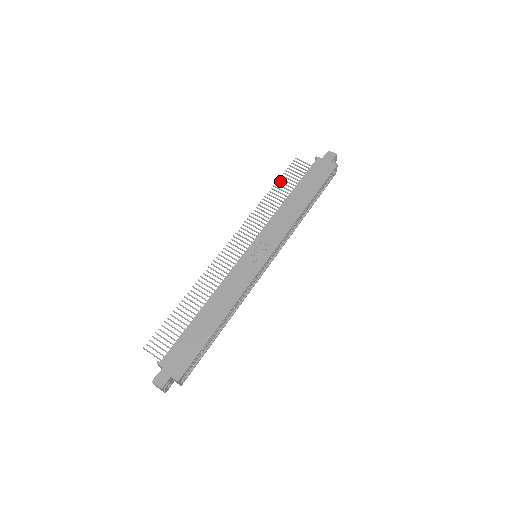
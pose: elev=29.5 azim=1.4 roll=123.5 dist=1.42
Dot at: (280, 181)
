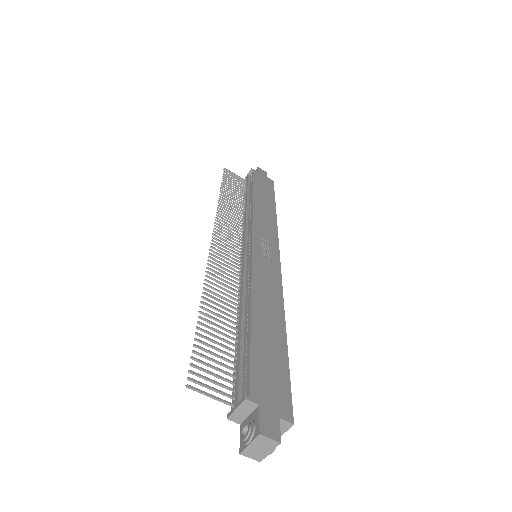
Dot at: occluded
